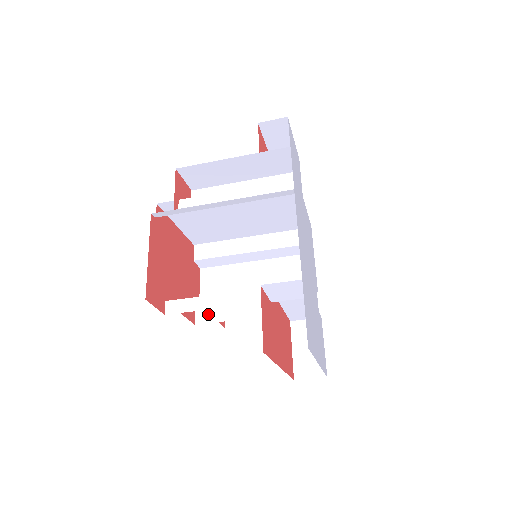
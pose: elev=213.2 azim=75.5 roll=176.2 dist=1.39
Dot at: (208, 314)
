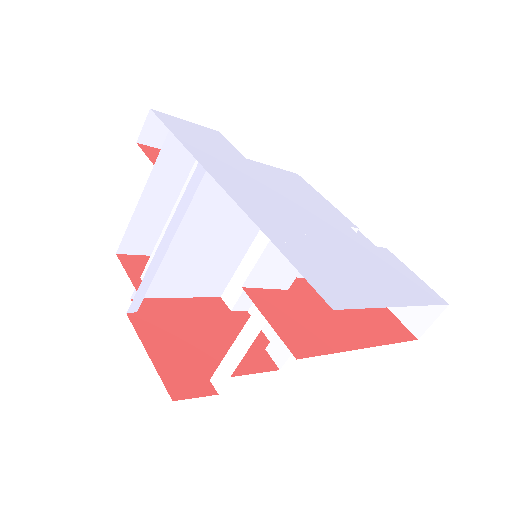
Dot at: (282, 349)
